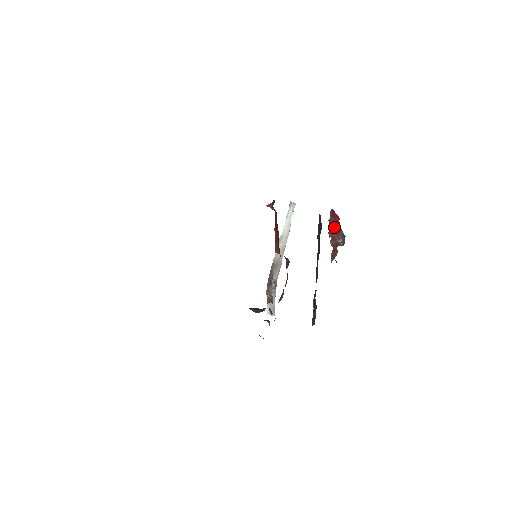
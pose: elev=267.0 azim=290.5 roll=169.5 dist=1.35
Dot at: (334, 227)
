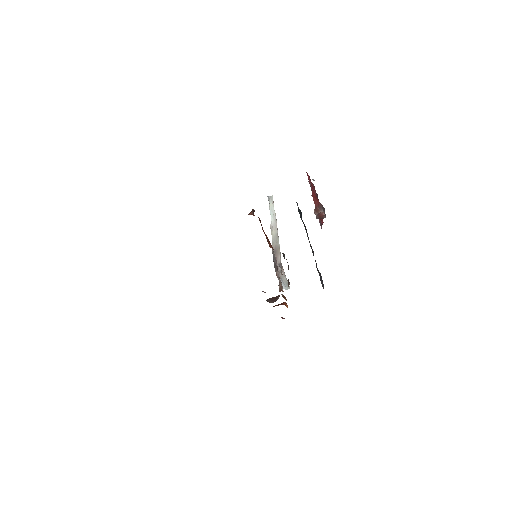
Dot at: (313, 199)
